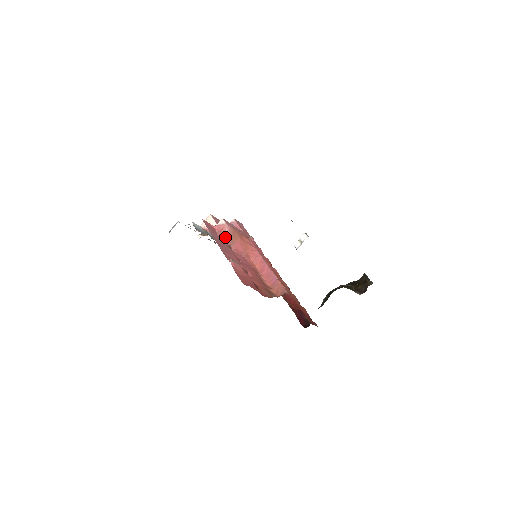
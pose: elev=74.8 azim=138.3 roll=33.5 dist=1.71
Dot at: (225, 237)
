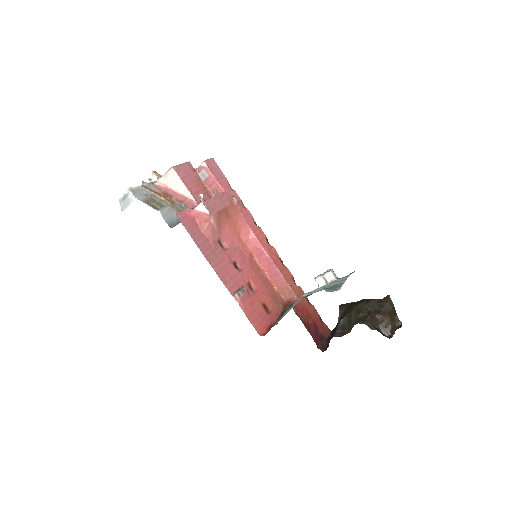
Dot at: (211, 232)
